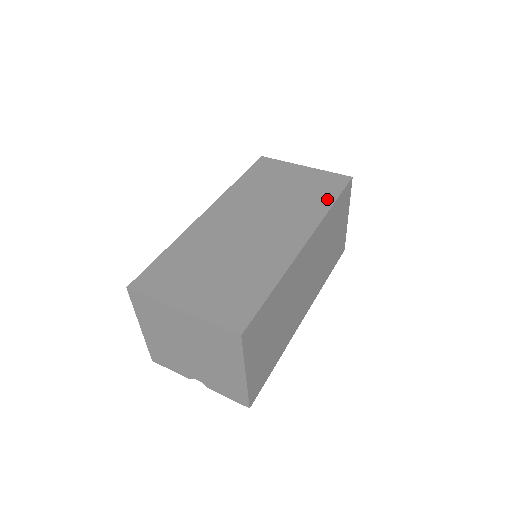
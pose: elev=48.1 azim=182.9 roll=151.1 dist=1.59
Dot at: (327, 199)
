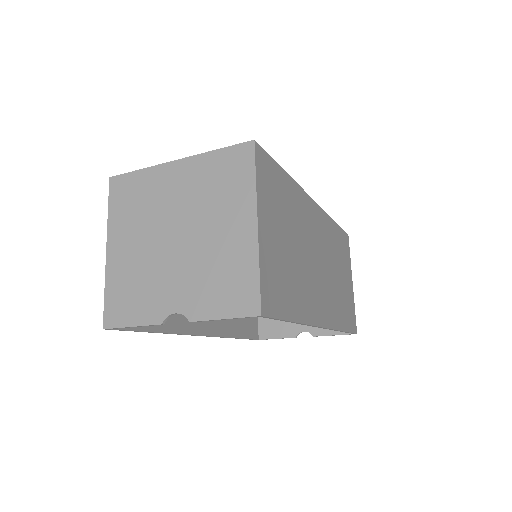
Dot at: occluded
